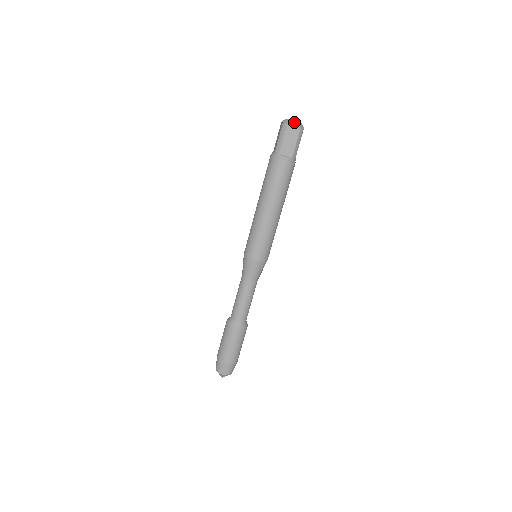
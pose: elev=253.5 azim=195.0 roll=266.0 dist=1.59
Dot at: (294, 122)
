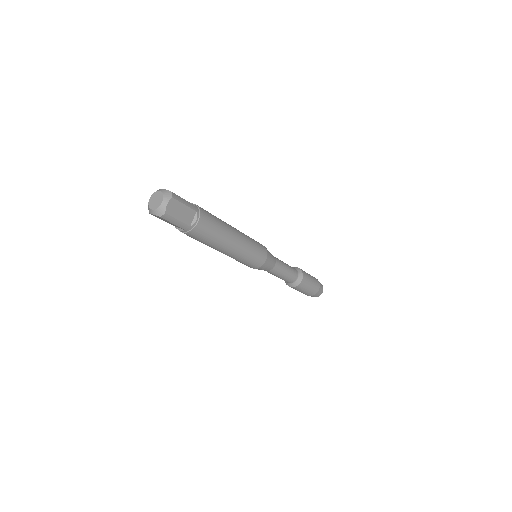
Dot at: (151, 211)
